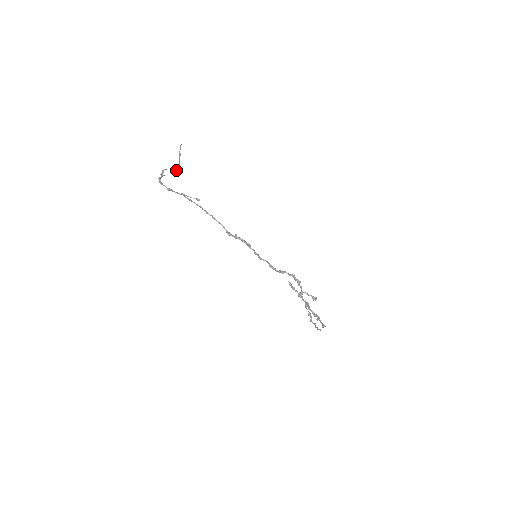
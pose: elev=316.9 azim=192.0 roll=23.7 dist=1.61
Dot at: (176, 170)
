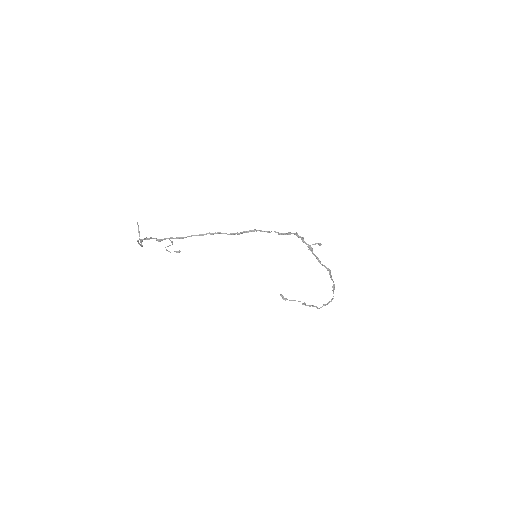
Dot at: occluded
